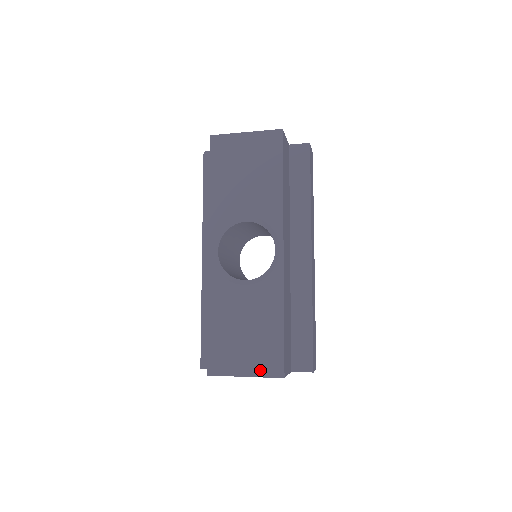
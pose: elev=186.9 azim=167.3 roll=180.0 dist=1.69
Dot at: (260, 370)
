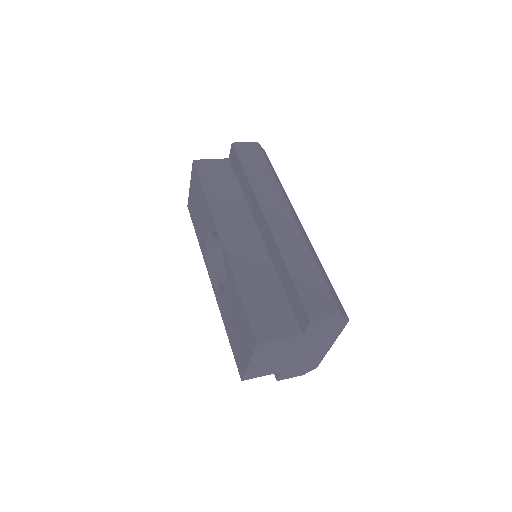
Dot at: (249, 350)
